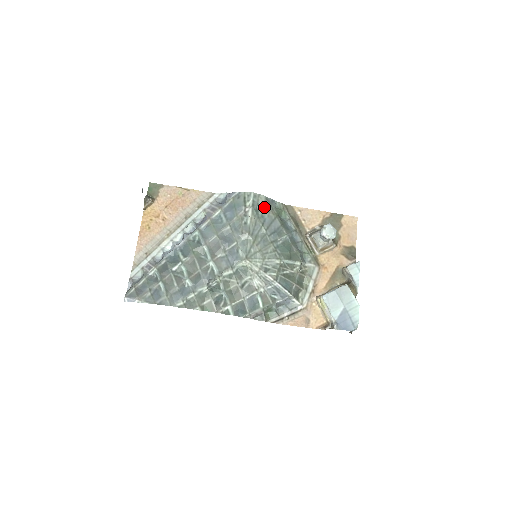
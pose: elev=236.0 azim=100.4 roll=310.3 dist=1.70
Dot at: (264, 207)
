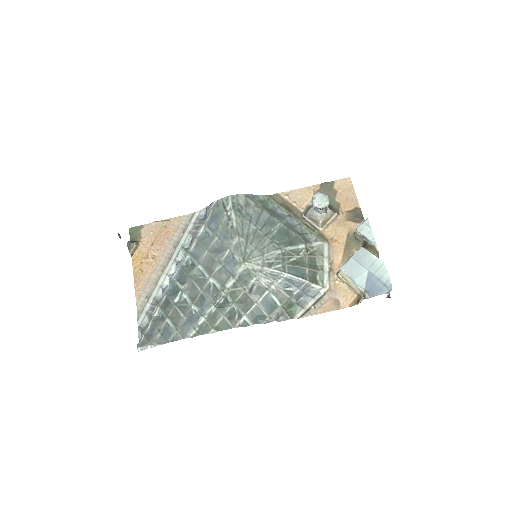
Dot at: (246, 205)
